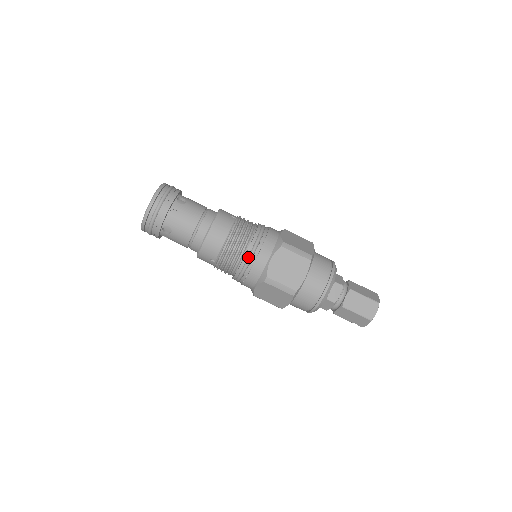
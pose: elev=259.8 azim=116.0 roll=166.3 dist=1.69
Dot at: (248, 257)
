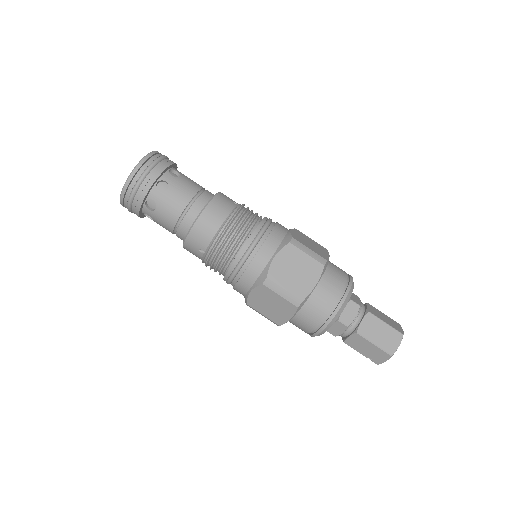
Dot at: (246, 250)
